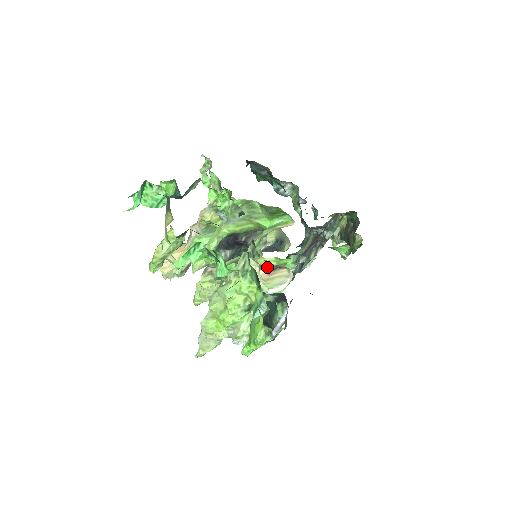
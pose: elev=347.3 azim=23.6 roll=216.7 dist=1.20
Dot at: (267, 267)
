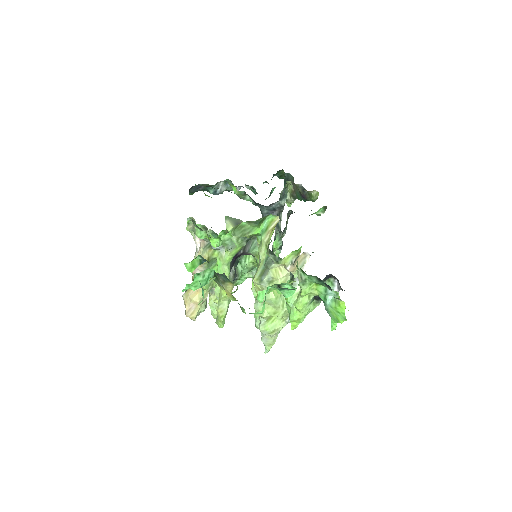
Dot at: (290, 262)
